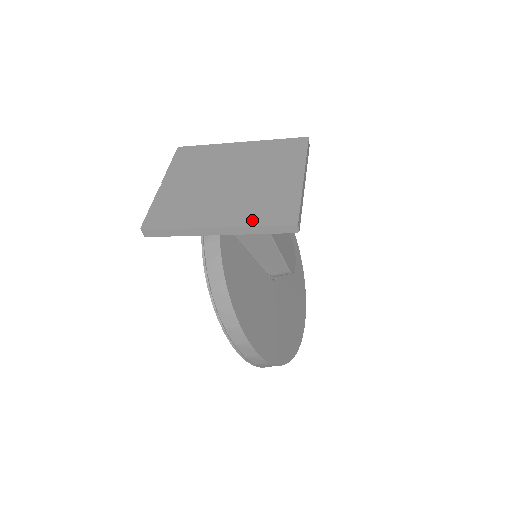
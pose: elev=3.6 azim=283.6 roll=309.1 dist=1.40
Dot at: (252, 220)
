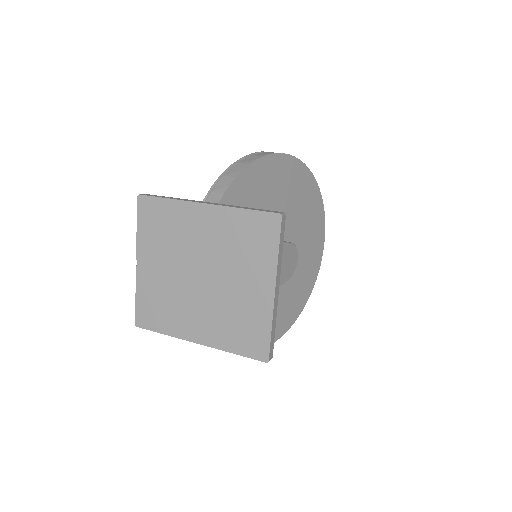
Dot at: (228, 344)
